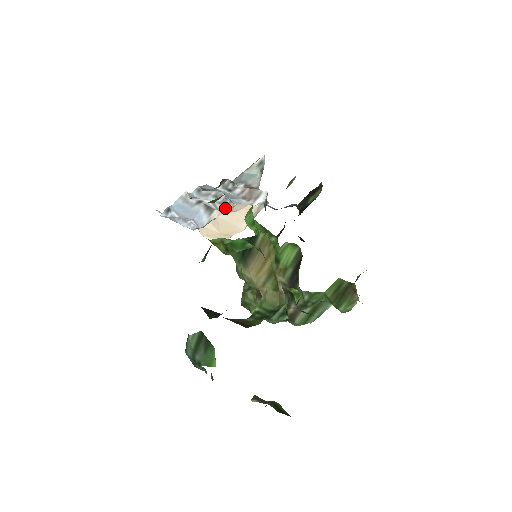
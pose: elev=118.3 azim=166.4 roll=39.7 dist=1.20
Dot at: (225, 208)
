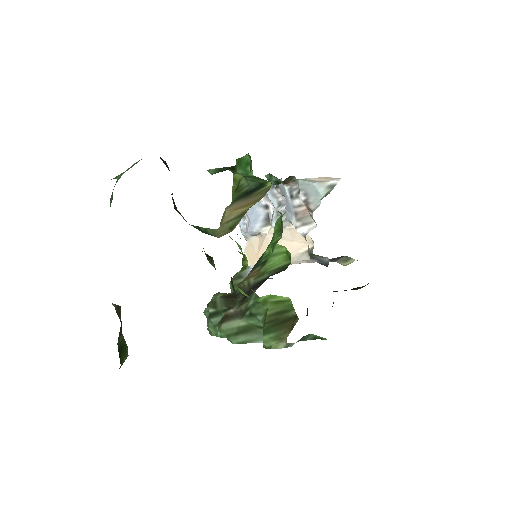
Dot at: occluded
